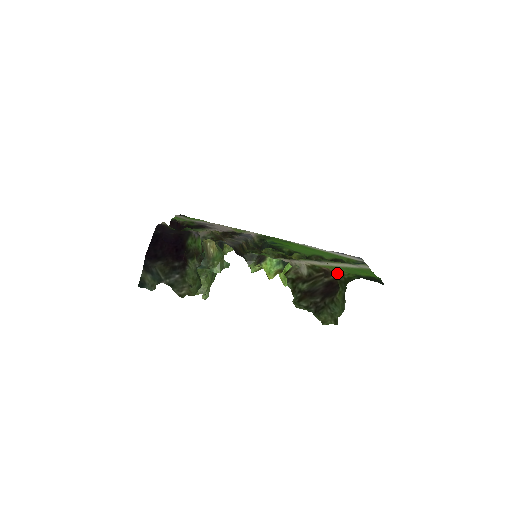
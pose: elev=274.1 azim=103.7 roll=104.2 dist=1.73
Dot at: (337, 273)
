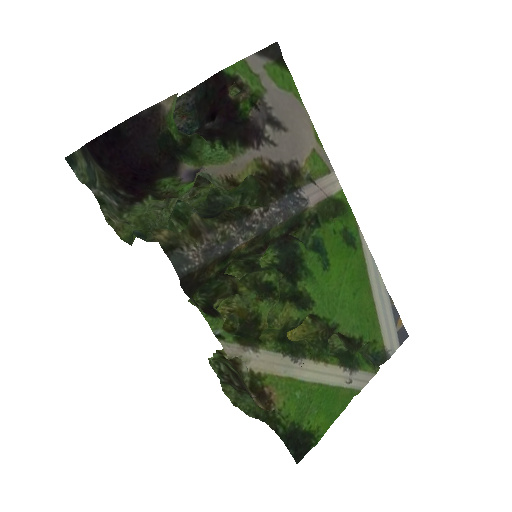
Dot at: (270, 409)
